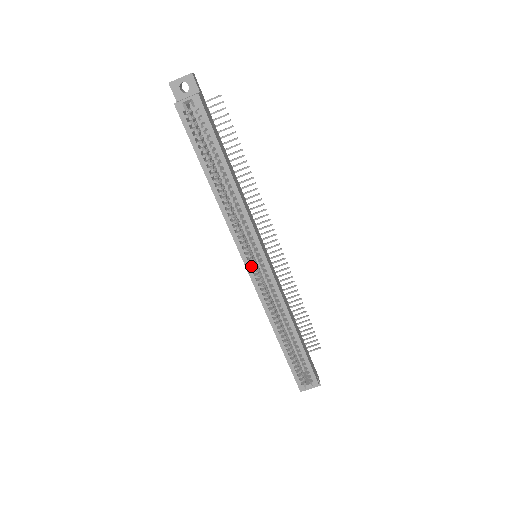
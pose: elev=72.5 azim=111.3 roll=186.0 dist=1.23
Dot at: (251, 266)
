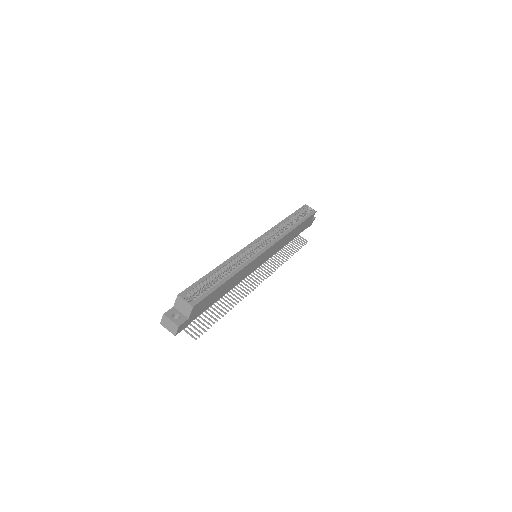
Dot at: (258, 242)
